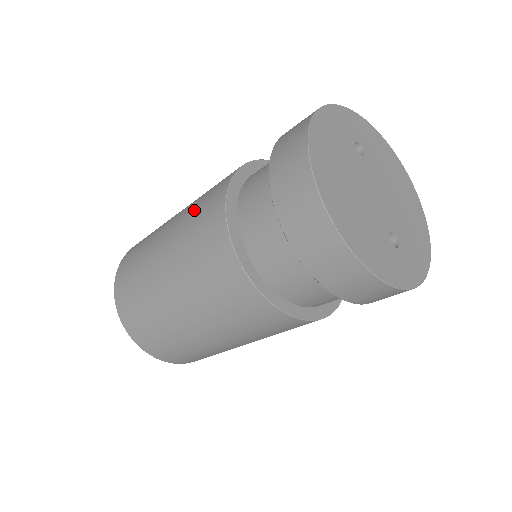
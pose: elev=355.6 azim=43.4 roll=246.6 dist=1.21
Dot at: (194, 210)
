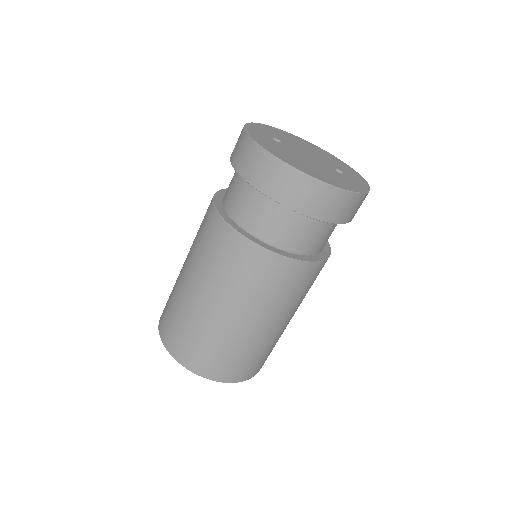
Dot at: (211, 260)
